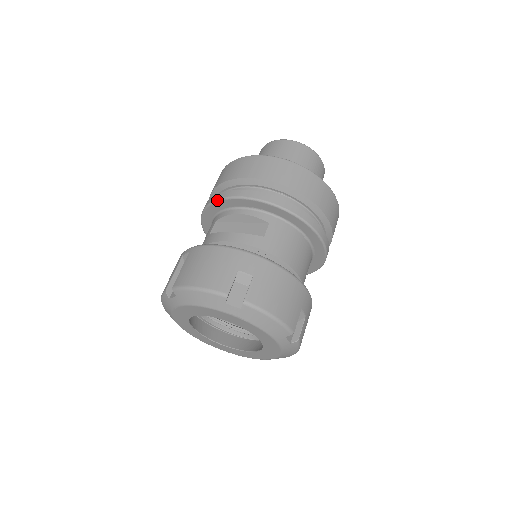
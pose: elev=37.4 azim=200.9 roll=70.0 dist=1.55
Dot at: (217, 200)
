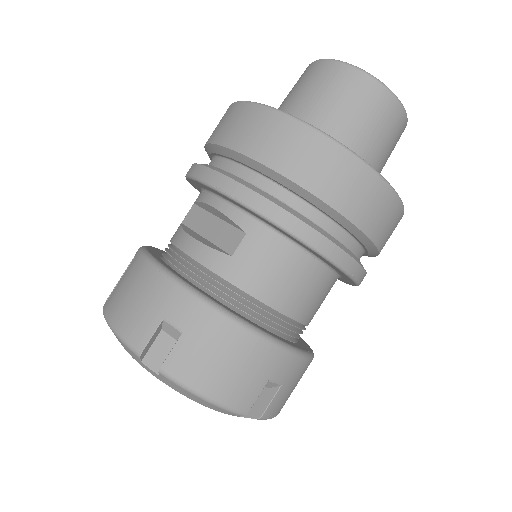
Dot at: (188, 176)
